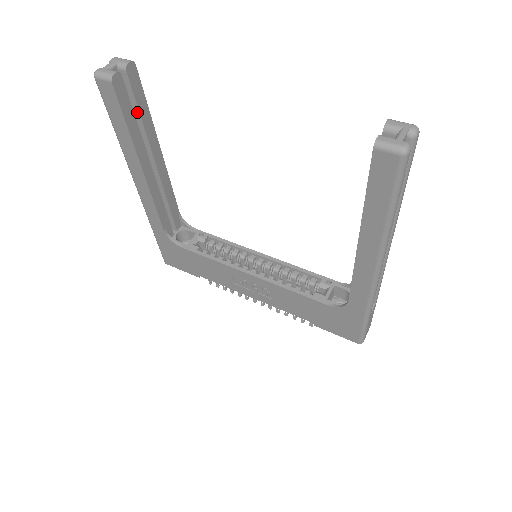
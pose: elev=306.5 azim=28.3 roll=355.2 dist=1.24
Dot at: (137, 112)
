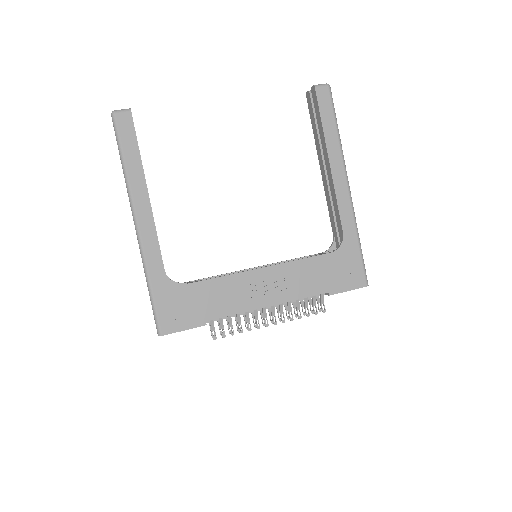
Dot at: occluded
